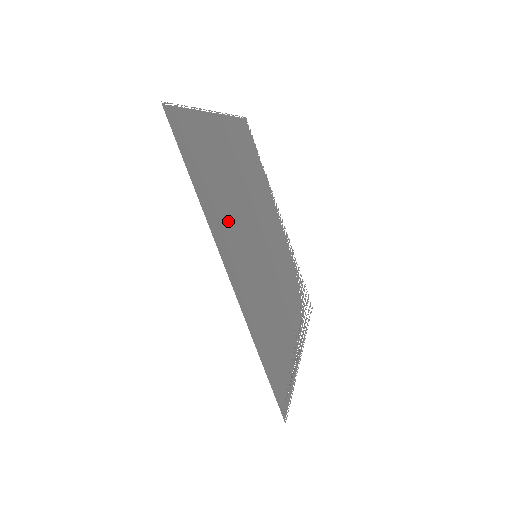
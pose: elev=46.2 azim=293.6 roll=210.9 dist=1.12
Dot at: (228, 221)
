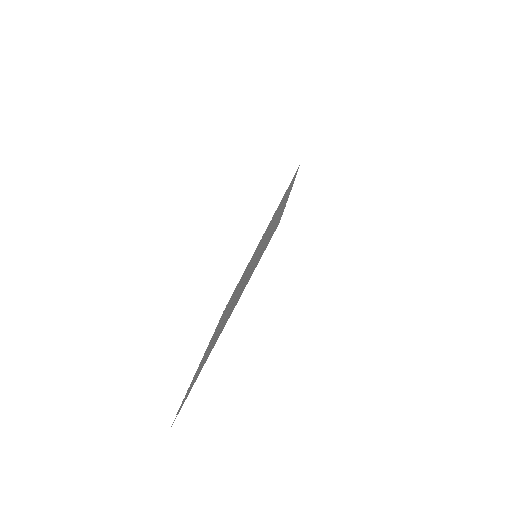
Dot at: occluded
